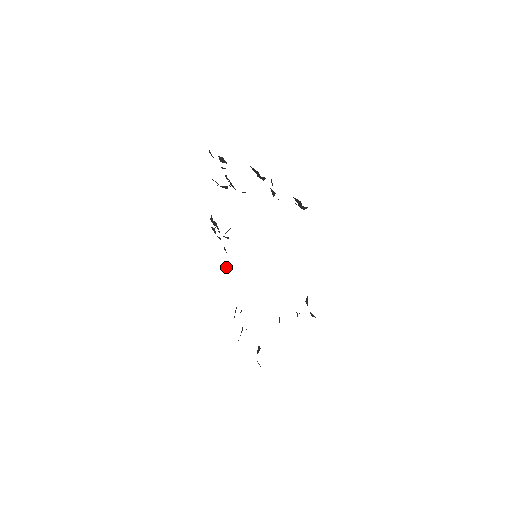
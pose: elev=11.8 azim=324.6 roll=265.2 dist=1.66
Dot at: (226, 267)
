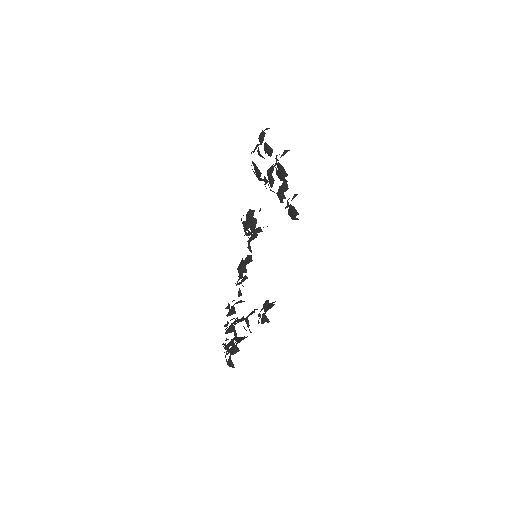
Dot at: occluded
